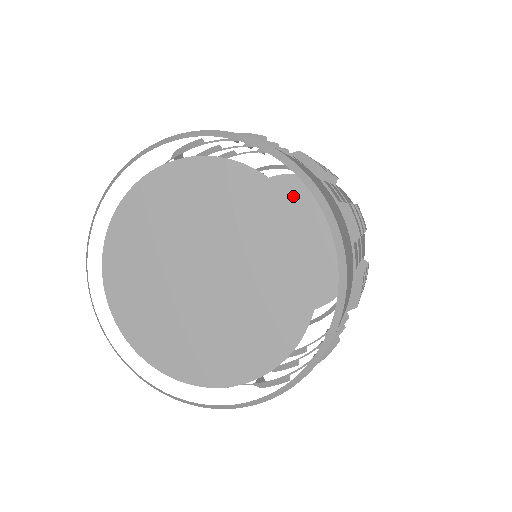
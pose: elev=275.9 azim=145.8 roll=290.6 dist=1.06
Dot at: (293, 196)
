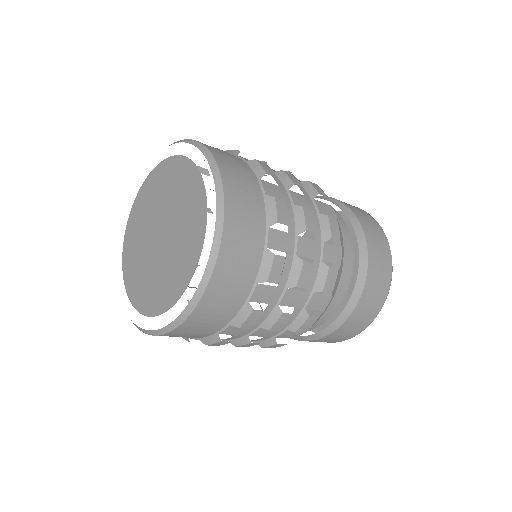
Dot at: occluded
